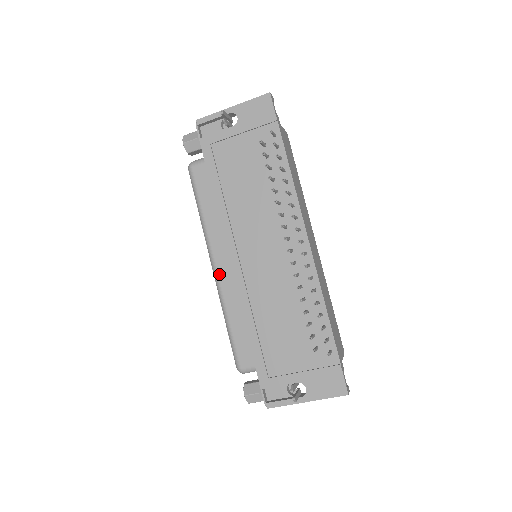
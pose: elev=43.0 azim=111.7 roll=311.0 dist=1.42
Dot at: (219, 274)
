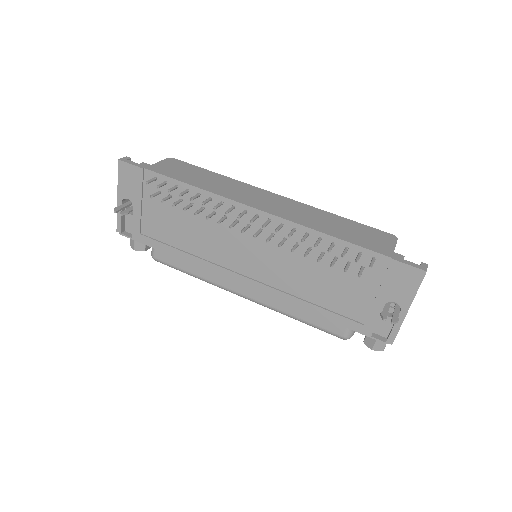
Dot at: (251, 297)
